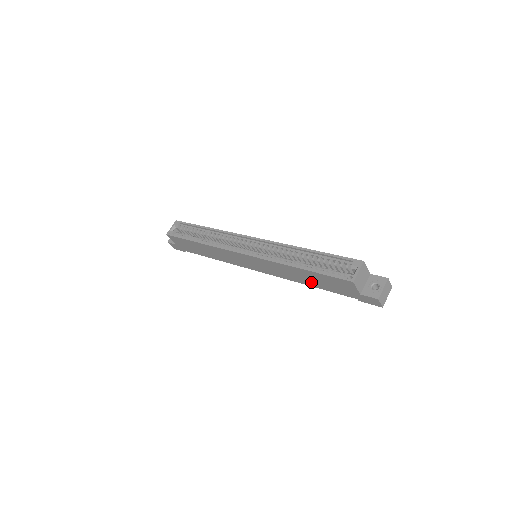
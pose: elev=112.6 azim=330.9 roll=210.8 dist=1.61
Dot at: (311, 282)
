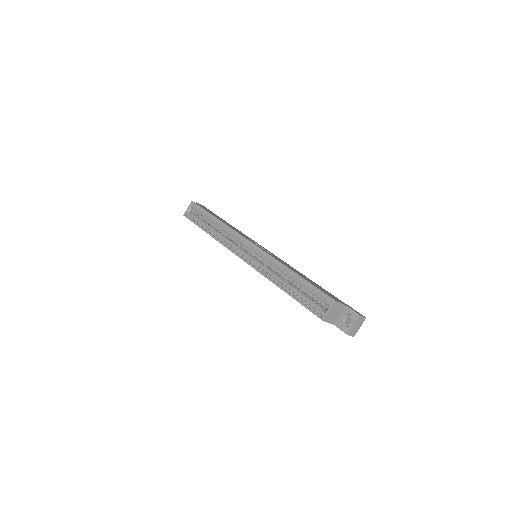
Dot at: occluded
